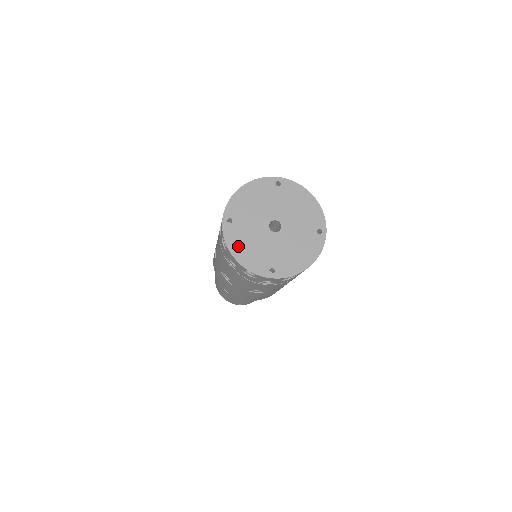
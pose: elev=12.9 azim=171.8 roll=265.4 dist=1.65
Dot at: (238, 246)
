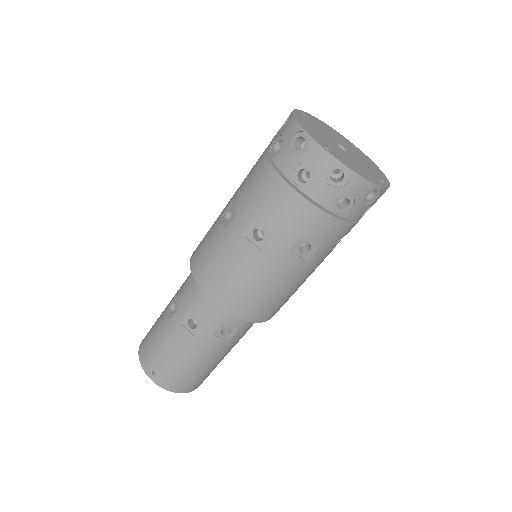
Dot at: (303, 121)
